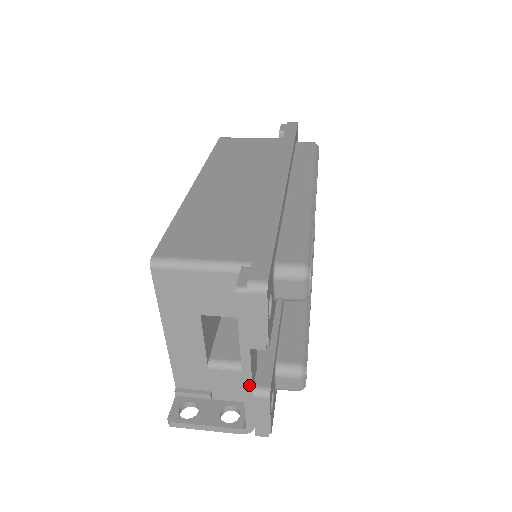
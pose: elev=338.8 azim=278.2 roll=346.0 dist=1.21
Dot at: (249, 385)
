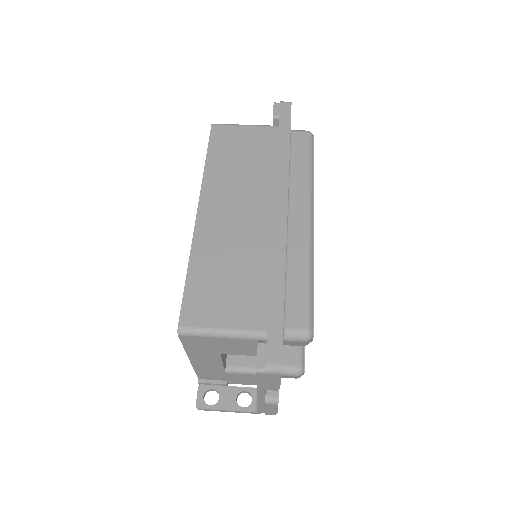
Dot at: (262, 400)
